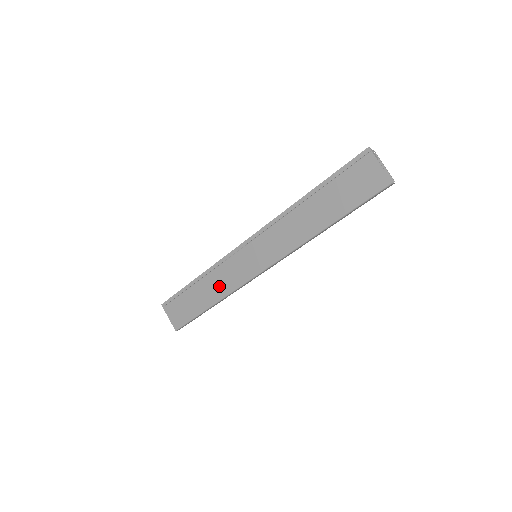
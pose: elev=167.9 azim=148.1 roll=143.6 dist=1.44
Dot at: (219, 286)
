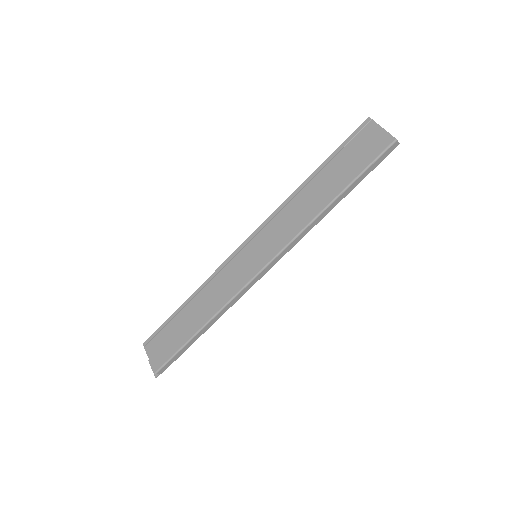
Dot at: (212, 301)
